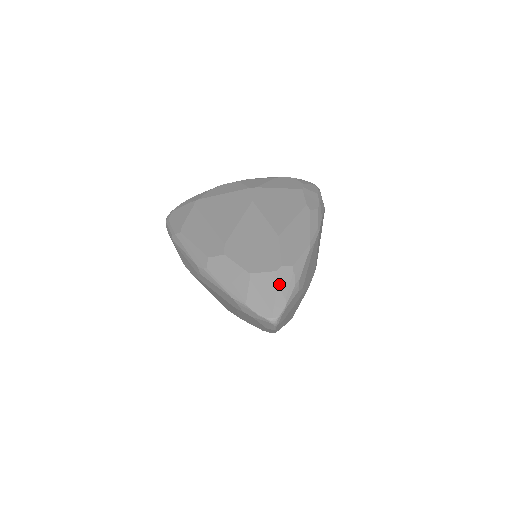
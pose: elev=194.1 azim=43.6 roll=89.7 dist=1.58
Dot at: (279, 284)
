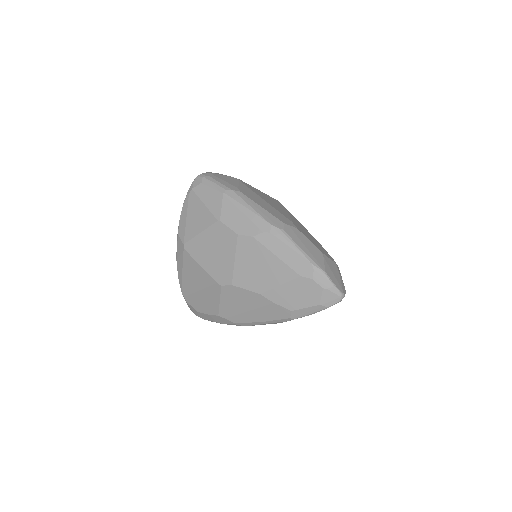
Dot at: (339, 273)
